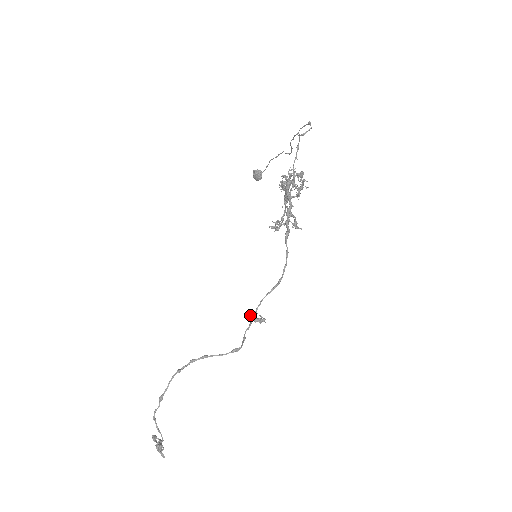
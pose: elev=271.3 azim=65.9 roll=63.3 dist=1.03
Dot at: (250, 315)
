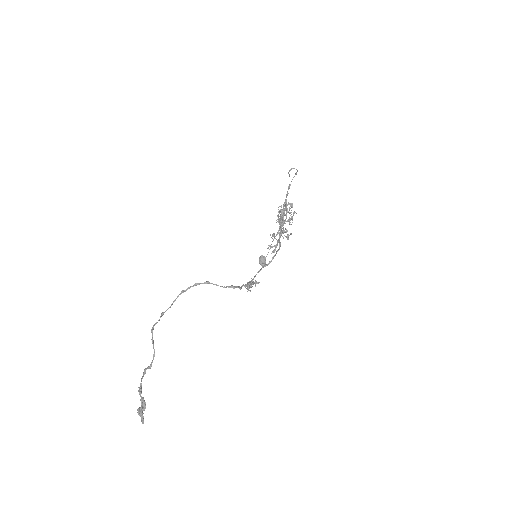
Dot at: occluded
